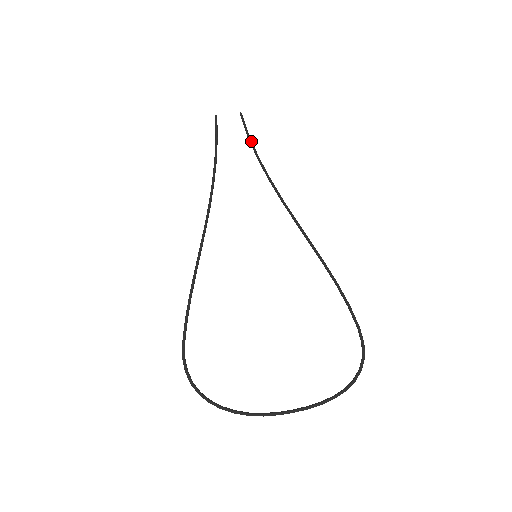
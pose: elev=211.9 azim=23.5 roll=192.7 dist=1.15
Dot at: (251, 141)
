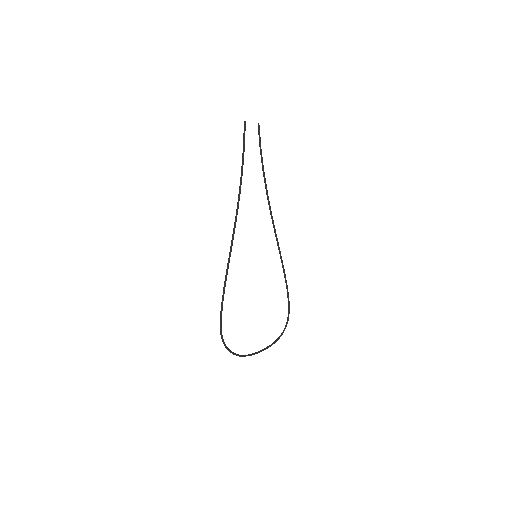
Dot at: occluded
